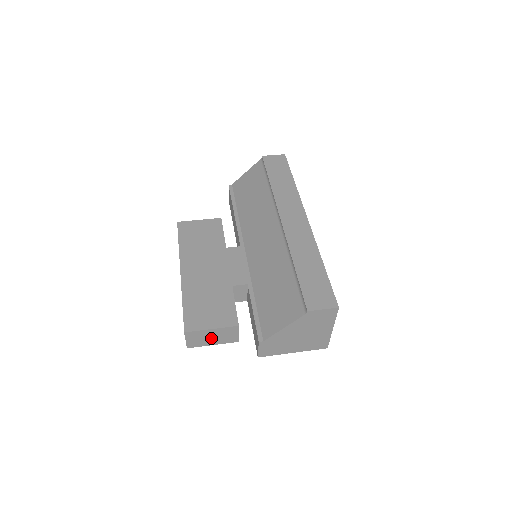
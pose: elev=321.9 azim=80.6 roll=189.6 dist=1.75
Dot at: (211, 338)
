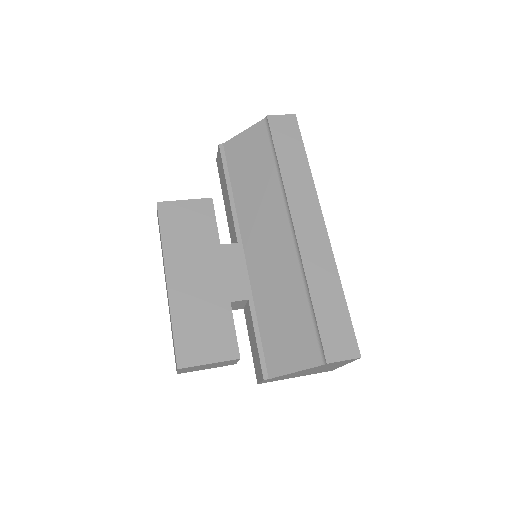
Dot at: (206, 367)
